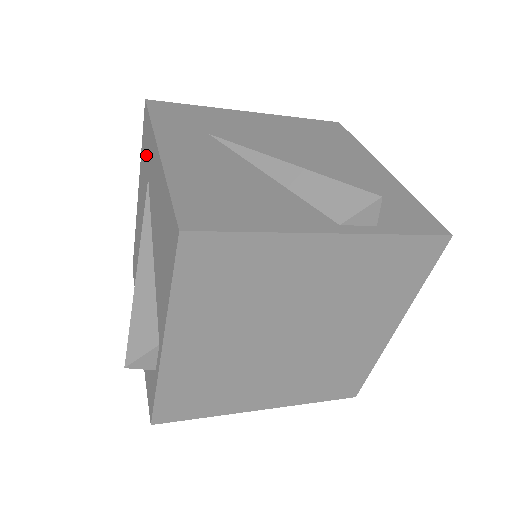
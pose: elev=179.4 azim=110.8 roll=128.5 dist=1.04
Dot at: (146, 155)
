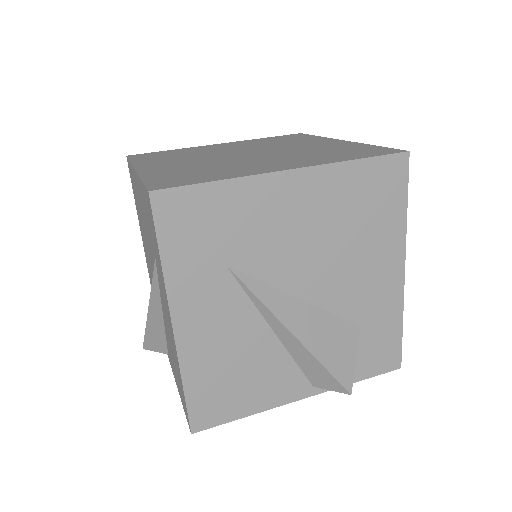
Dot at: (151, 233)
